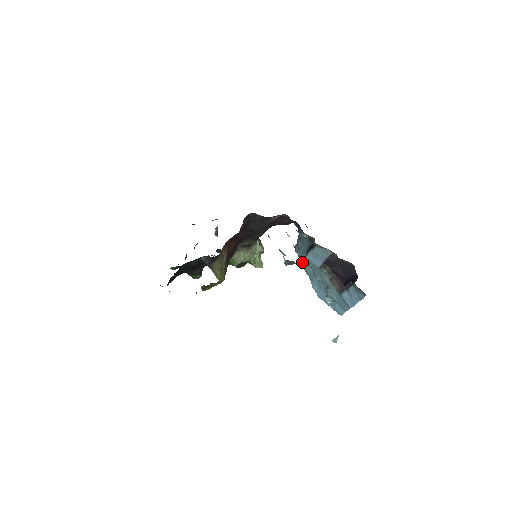
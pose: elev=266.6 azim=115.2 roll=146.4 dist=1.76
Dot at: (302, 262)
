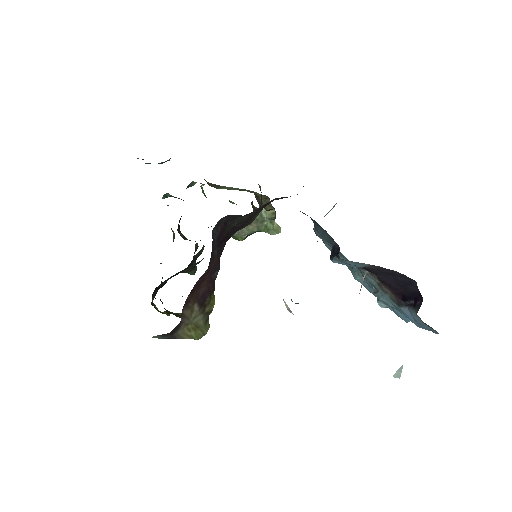
Dot at: (330, 250)
